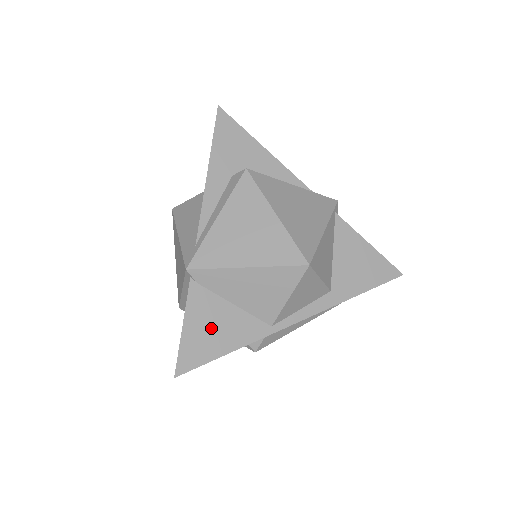
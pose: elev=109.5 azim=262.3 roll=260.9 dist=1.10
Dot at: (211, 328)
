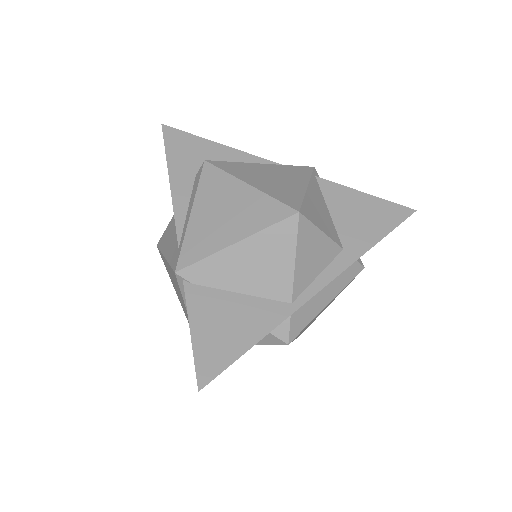
Dot at: (223, 325)
